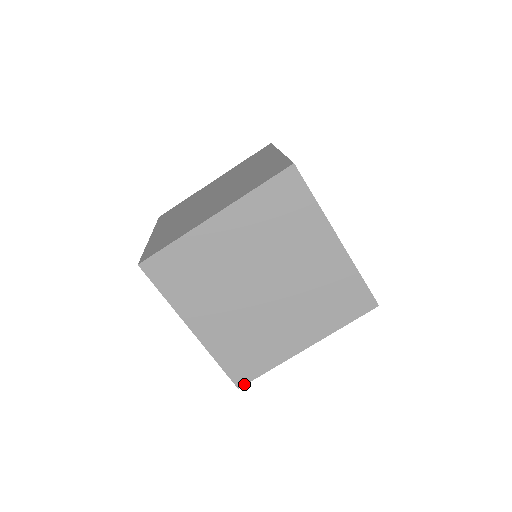
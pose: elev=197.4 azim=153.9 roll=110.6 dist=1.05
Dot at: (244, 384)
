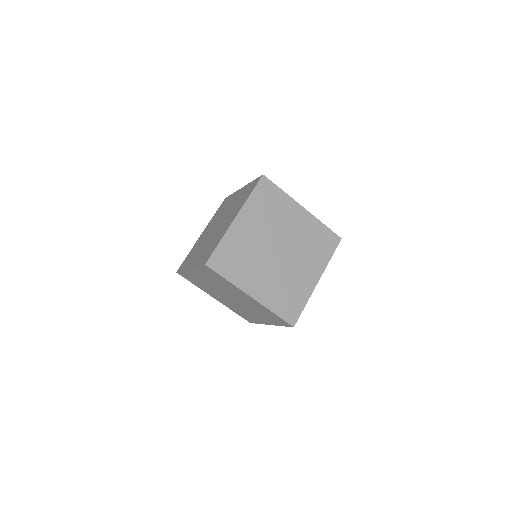
Dot at: occluded
